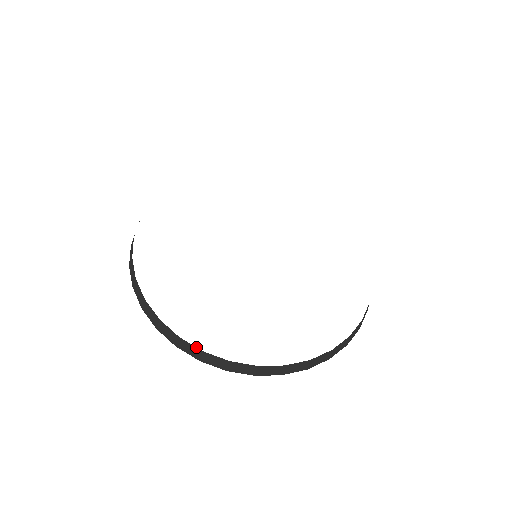
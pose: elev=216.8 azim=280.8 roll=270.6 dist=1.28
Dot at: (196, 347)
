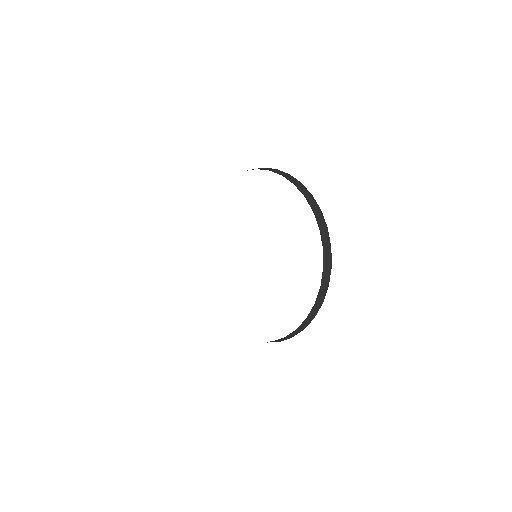
Dot at: occluded
